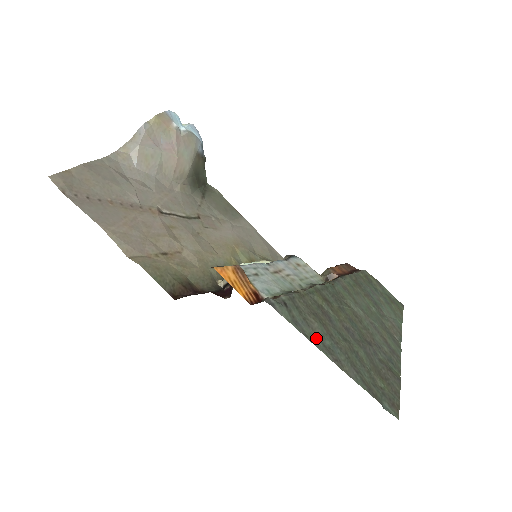
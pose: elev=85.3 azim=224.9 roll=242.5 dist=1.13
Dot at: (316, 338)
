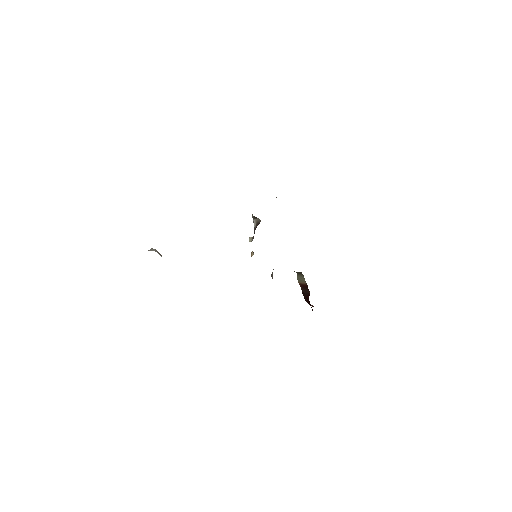
Dot at: occluded
